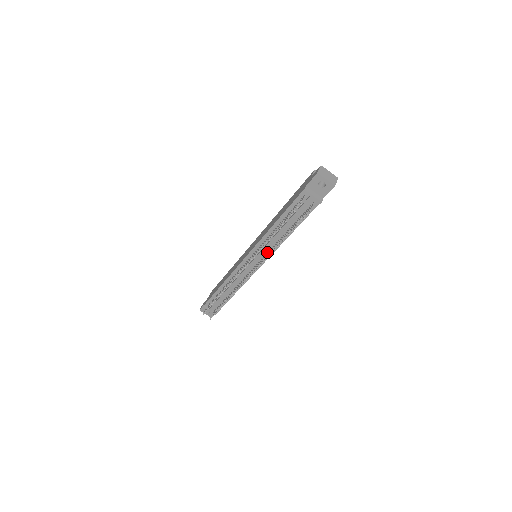
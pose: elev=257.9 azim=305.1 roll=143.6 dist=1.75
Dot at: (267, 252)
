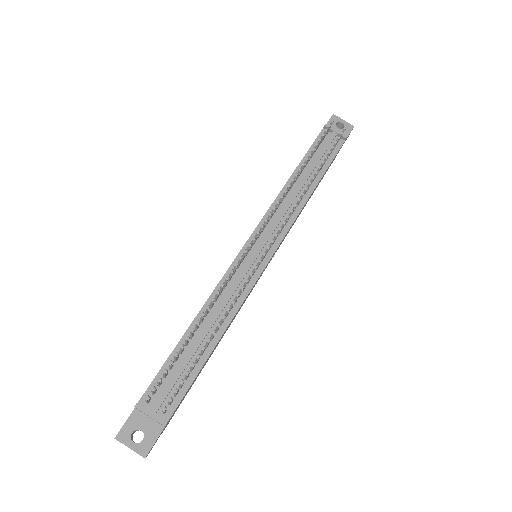
Dot at: occluded
